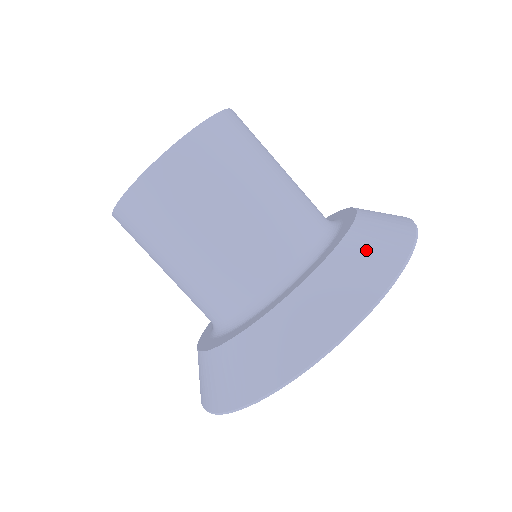
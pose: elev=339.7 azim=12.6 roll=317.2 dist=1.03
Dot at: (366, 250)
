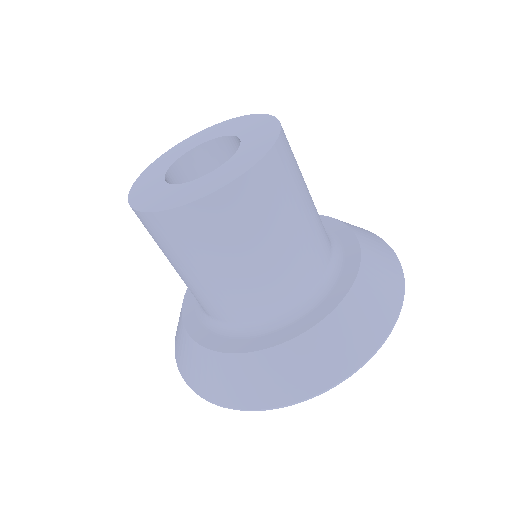
Dot at: (318, 353)
